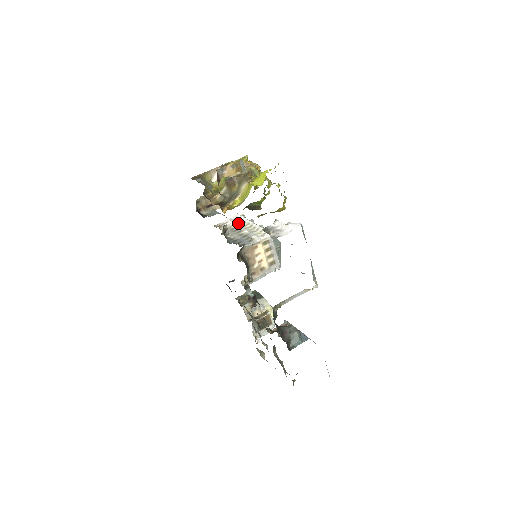
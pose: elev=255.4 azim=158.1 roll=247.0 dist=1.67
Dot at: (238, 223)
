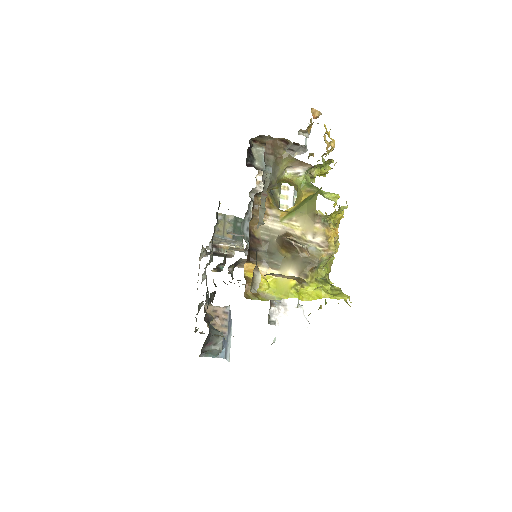
Dot at: (281, 188)
